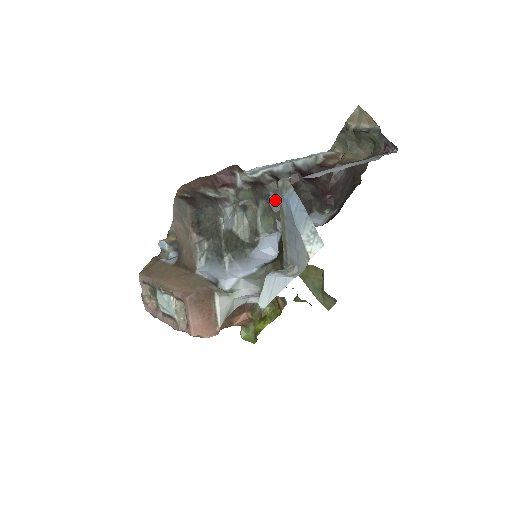
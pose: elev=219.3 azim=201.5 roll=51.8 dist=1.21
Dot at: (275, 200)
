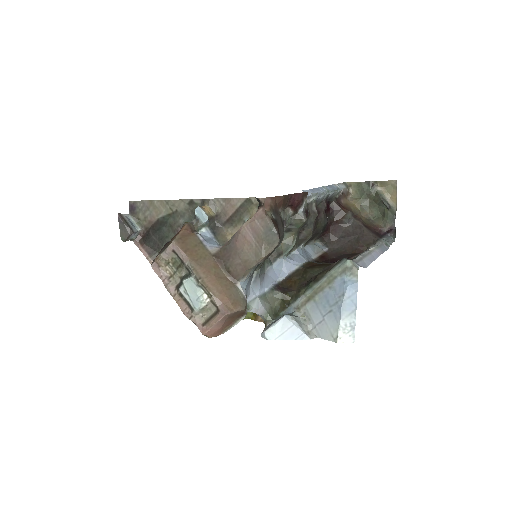
Dot at: (306, 229)
